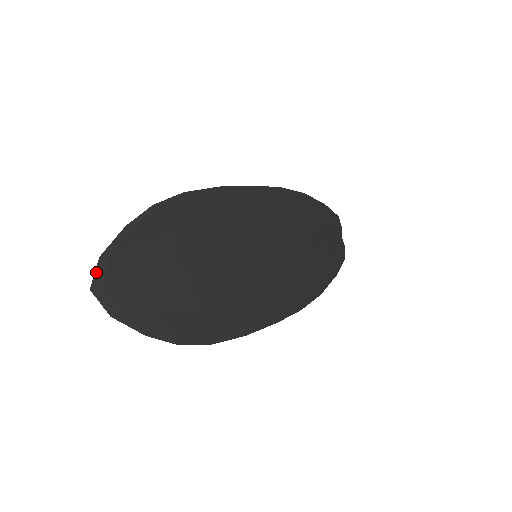
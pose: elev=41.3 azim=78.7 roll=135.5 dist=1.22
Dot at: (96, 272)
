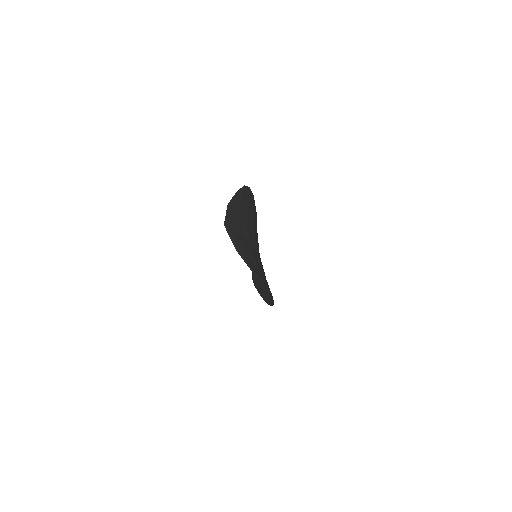
Dot at: (226, 214)
